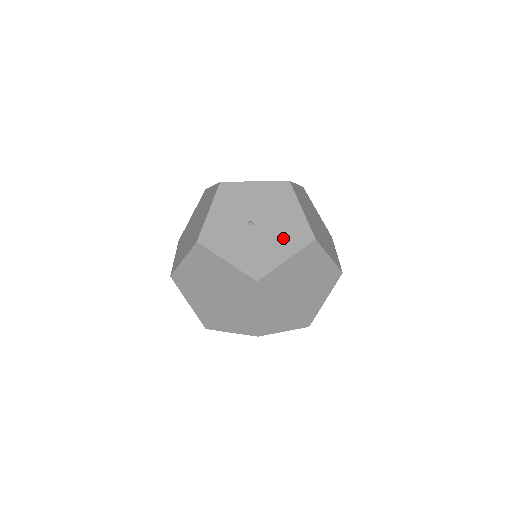
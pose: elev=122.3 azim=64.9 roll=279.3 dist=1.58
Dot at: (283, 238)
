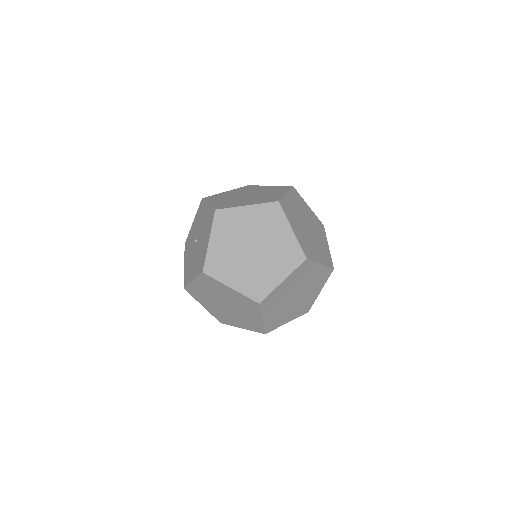
Dot at: (197, 262)
